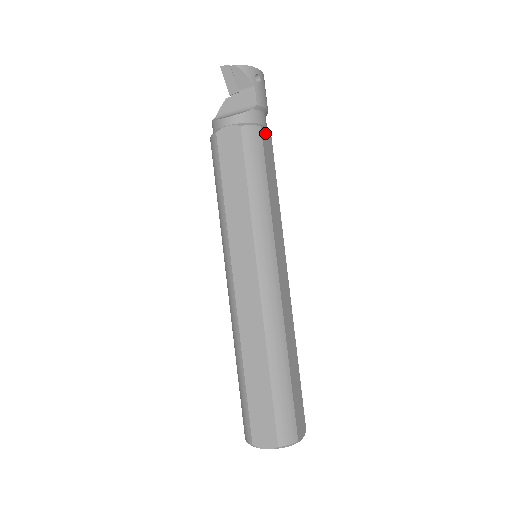
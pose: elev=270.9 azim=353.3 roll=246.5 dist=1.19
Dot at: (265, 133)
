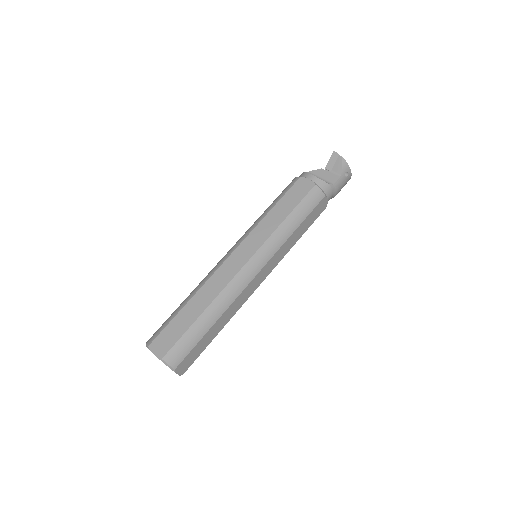
Dot at: (324, 202)
